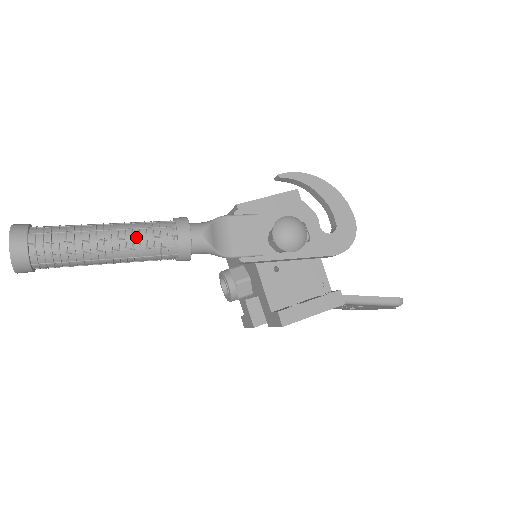
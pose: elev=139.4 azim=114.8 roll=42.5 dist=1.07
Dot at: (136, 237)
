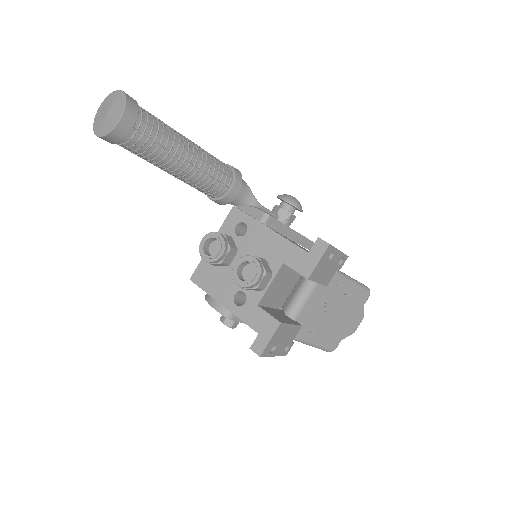
Dot at: (204, 150)
